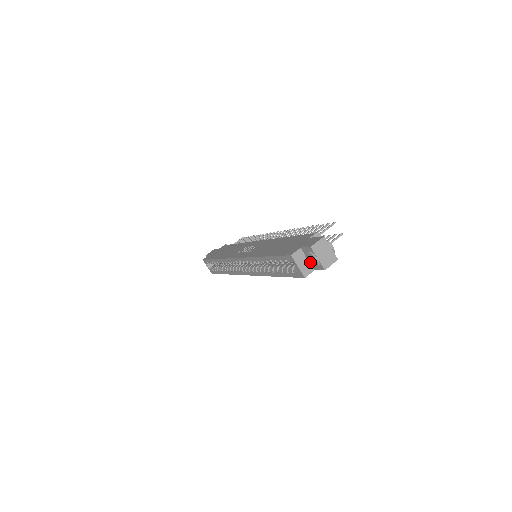
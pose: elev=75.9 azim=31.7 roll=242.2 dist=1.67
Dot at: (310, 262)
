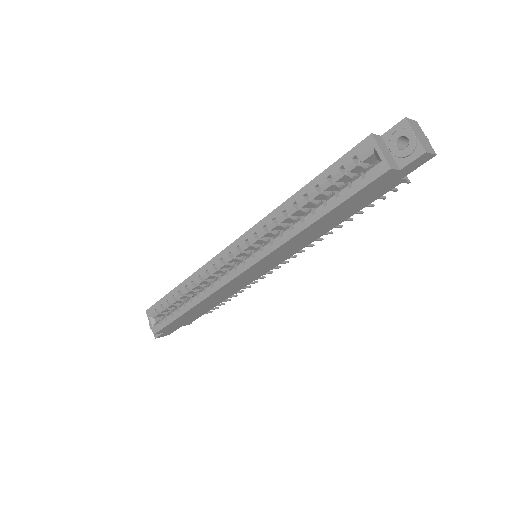
Dot at: (397, 151)
